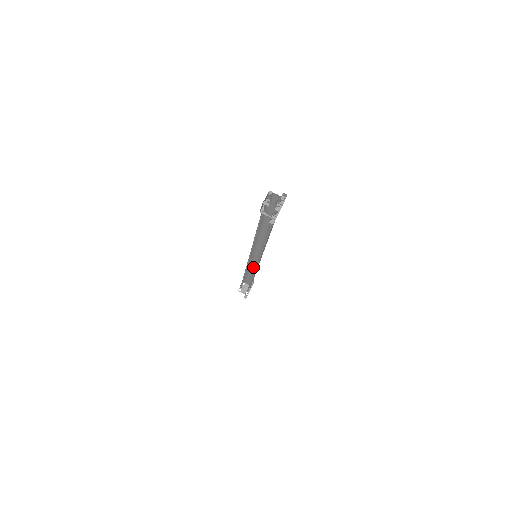
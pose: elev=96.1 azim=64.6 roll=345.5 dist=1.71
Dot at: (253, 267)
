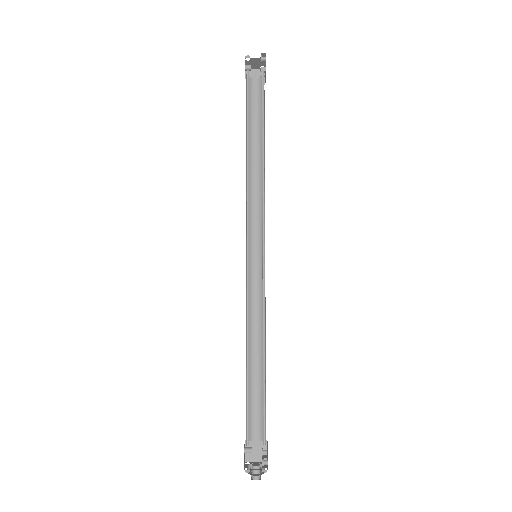
Dot at: occluded
